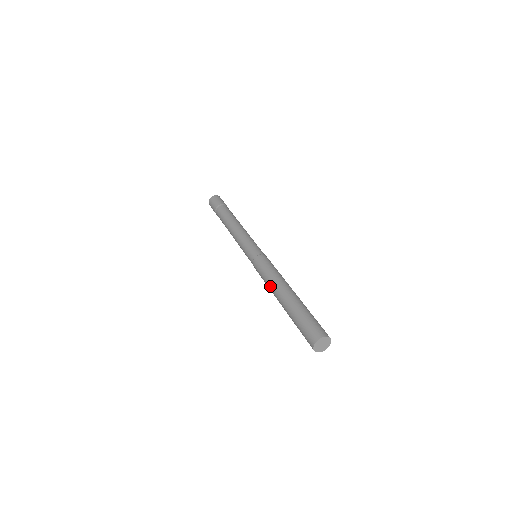
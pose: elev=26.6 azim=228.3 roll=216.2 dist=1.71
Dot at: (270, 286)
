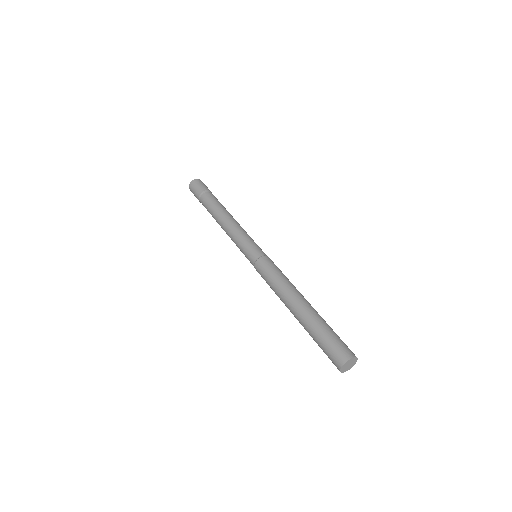
Dot at: (281, 292)
